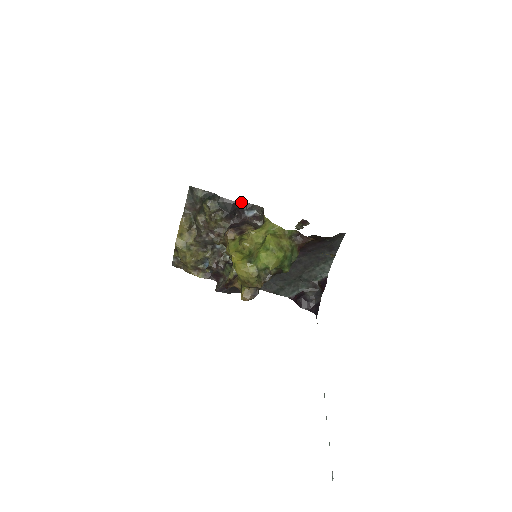
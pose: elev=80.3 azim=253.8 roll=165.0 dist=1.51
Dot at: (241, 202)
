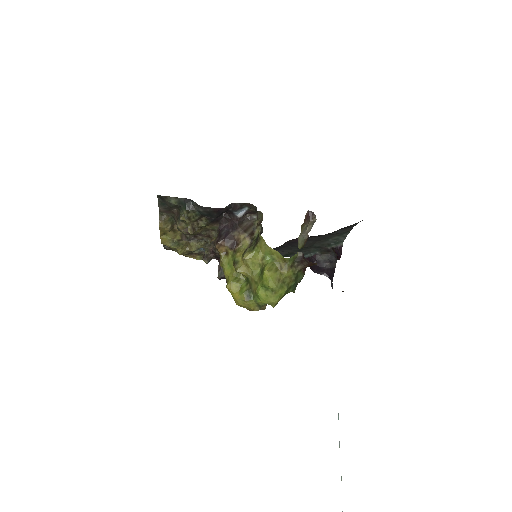
Dot at: (227, 206)
